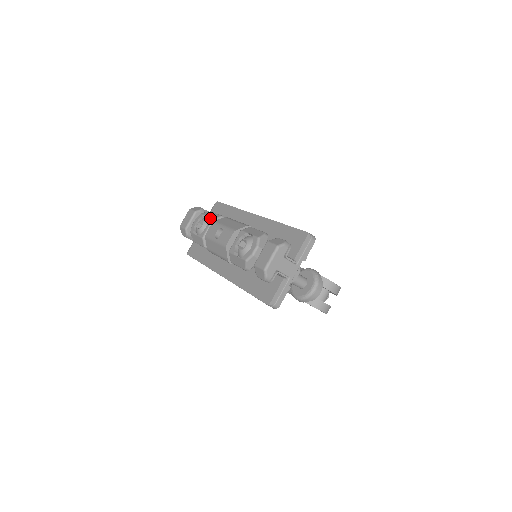
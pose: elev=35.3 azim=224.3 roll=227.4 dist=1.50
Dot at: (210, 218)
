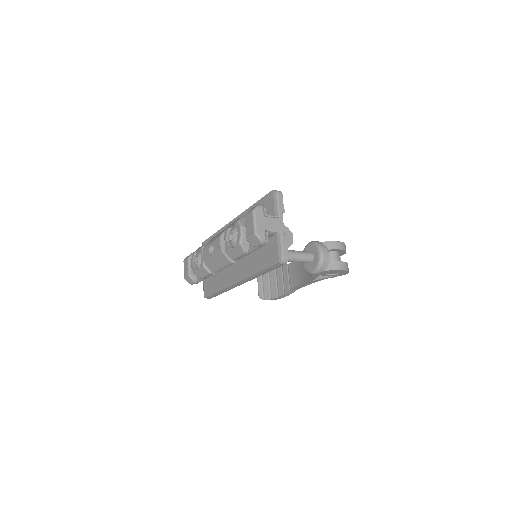
Dot at: (200, 249)
